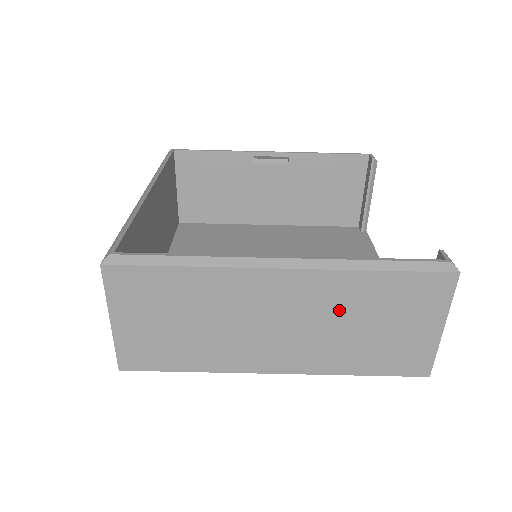
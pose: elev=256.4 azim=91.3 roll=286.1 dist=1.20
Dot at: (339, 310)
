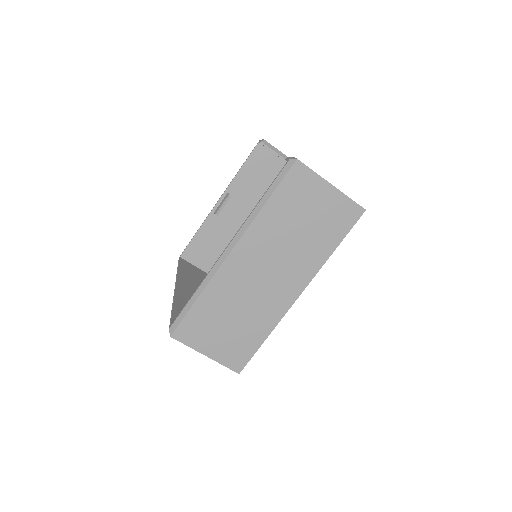
Dot at: (278, 237)
